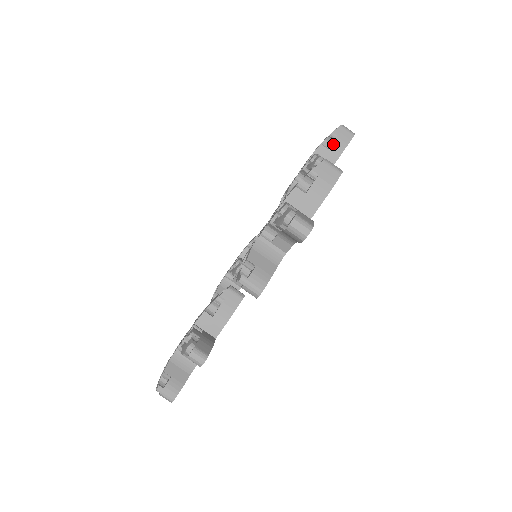
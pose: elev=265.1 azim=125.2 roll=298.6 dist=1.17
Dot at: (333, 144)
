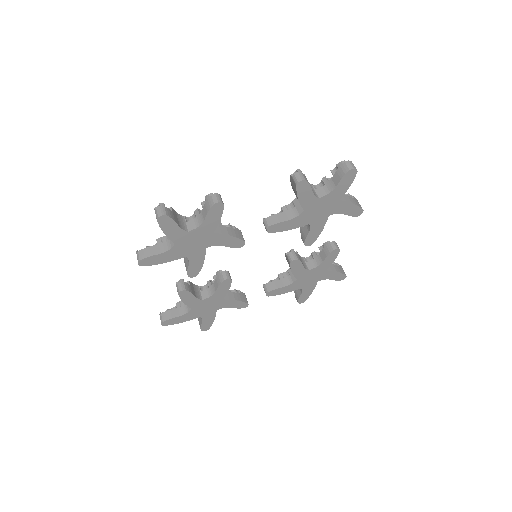
Dot at: (334, 265)
